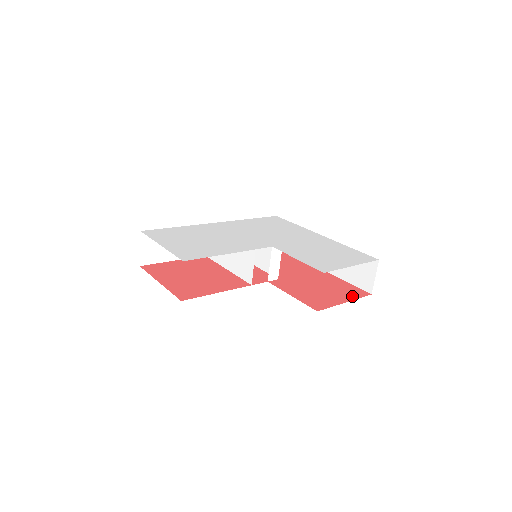
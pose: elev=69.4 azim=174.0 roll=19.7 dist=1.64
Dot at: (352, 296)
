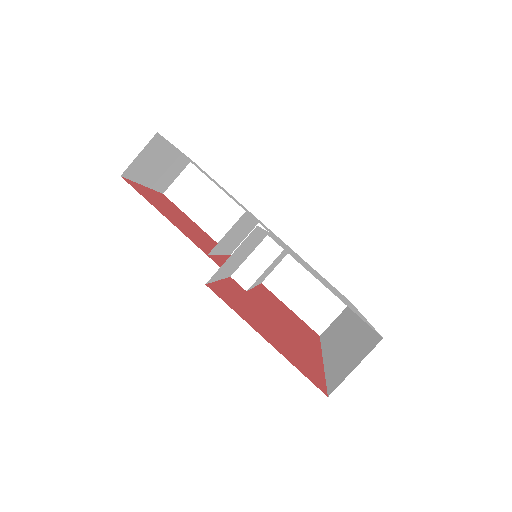
Dot at: (293, 360)
